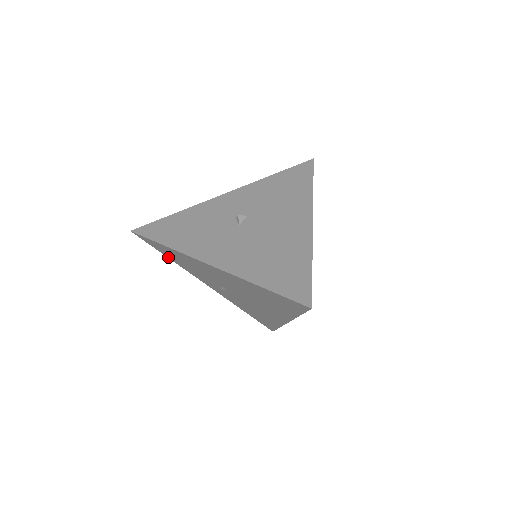
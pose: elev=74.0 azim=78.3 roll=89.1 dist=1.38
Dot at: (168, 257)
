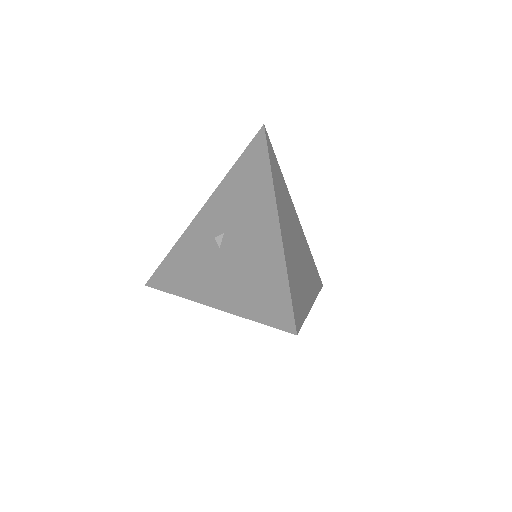
Dot at: occluded
